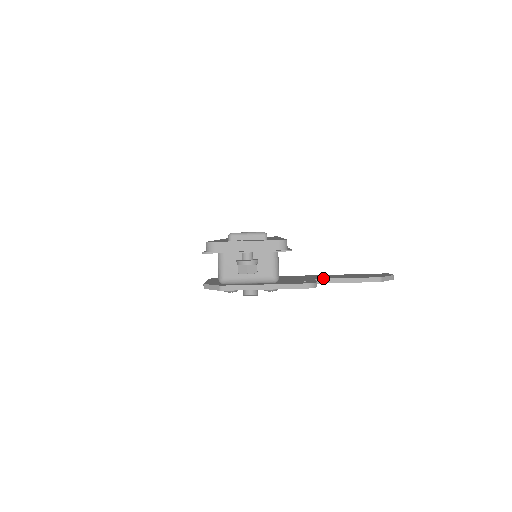
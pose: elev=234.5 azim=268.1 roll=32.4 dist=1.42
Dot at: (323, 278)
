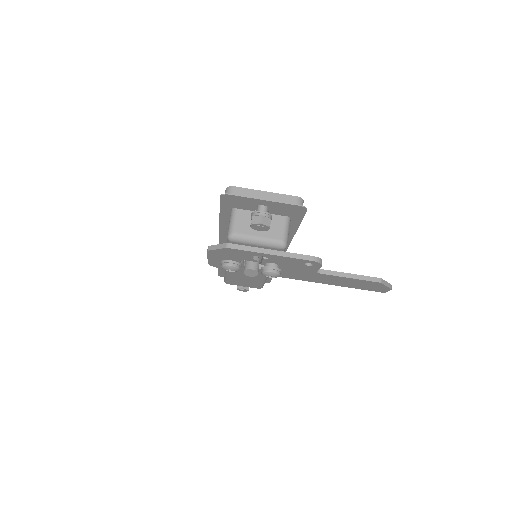
Dot at: (325, 270)
